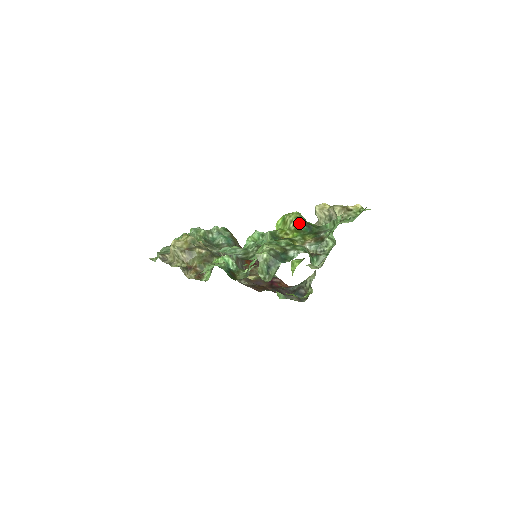
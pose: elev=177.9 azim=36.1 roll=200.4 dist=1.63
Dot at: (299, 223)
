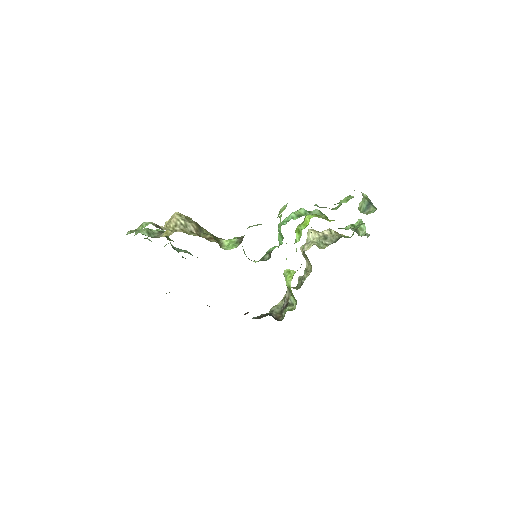
Dot at: occluded
